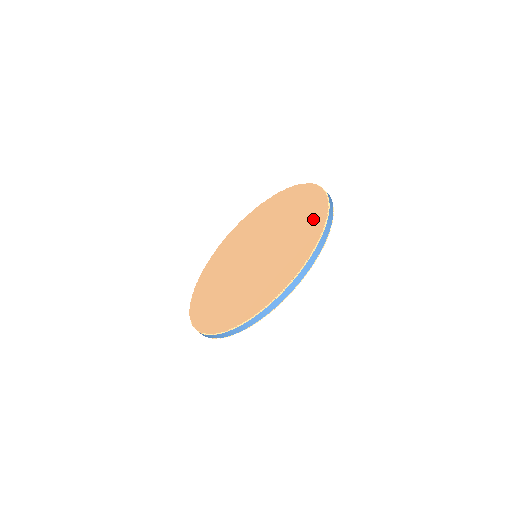
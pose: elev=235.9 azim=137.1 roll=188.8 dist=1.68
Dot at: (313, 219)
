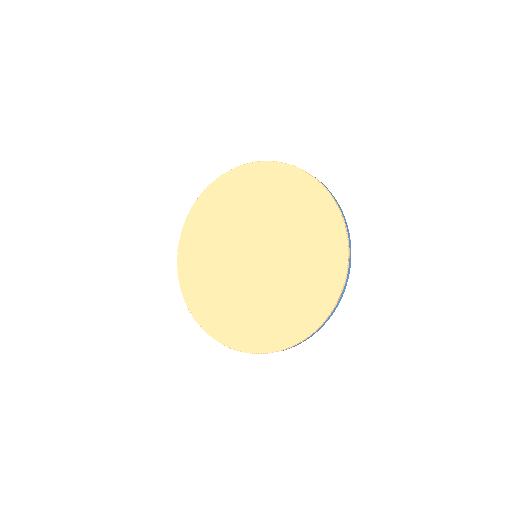
Dot at: (330, 260)
